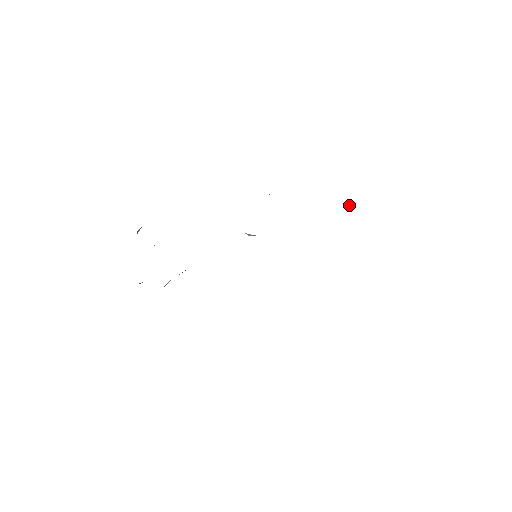
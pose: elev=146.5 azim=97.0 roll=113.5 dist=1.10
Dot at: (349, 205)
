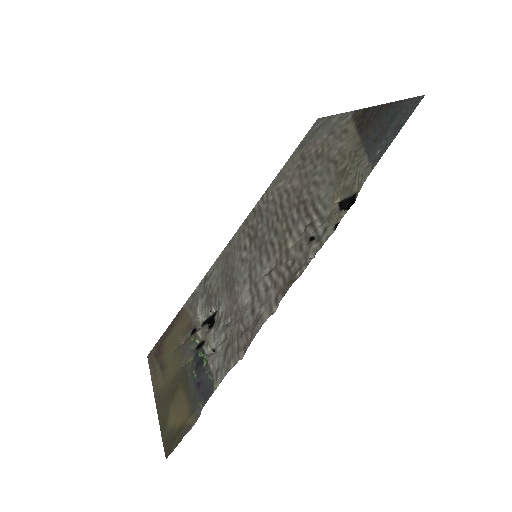
Dot at: (338, 198)
